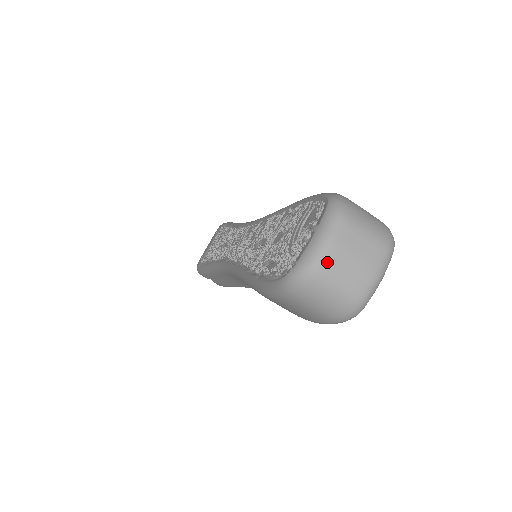
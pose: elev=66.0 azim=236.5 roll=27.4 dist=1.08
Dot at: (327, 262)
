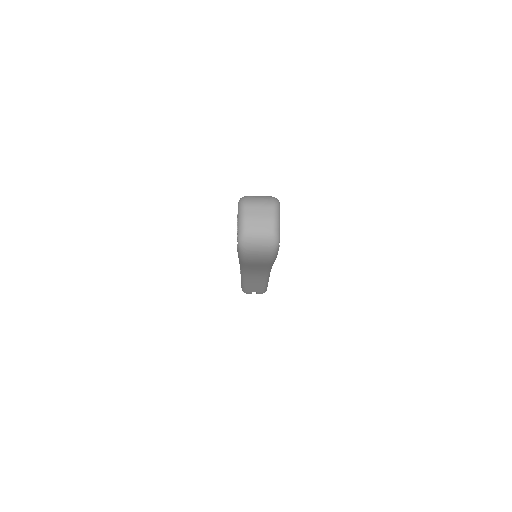
Dot at: (248, 226)
